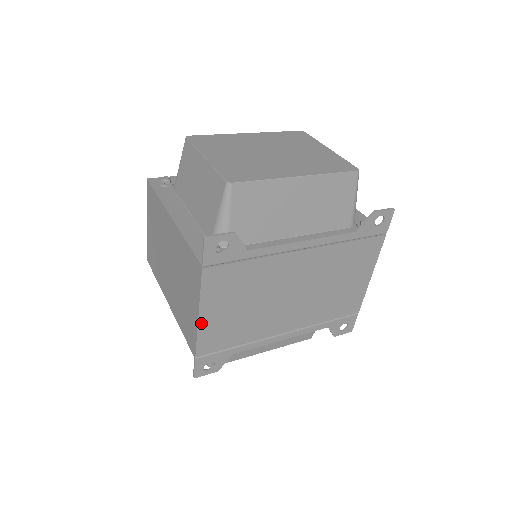
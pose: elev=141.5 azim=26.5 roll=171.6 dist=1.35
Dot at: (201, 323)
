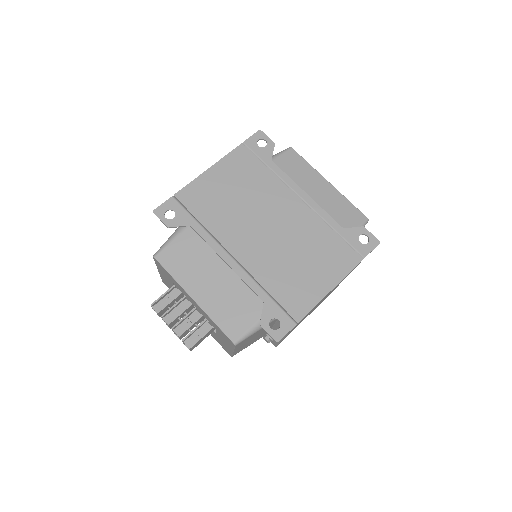
Dot at: (205, 175)
